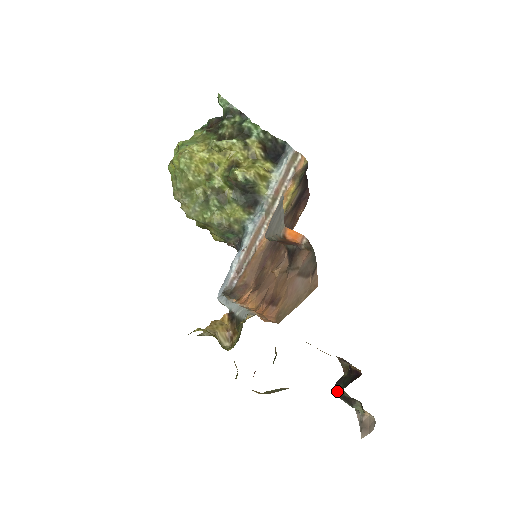
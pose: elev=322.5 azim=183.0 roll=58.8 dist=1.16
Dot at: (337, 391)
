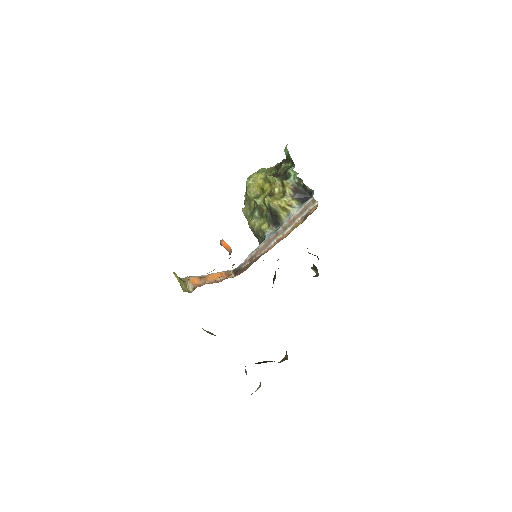
Dot at: (256, 363)
